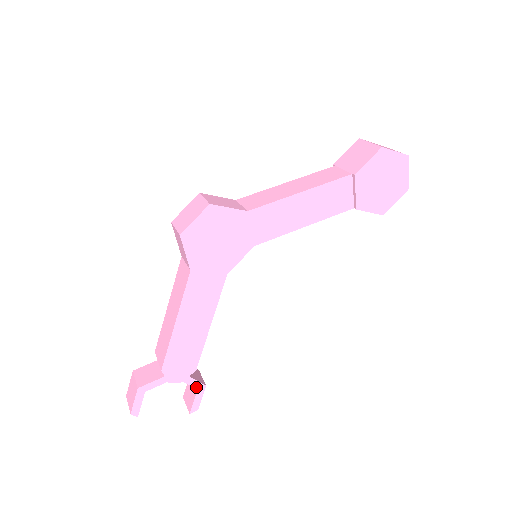
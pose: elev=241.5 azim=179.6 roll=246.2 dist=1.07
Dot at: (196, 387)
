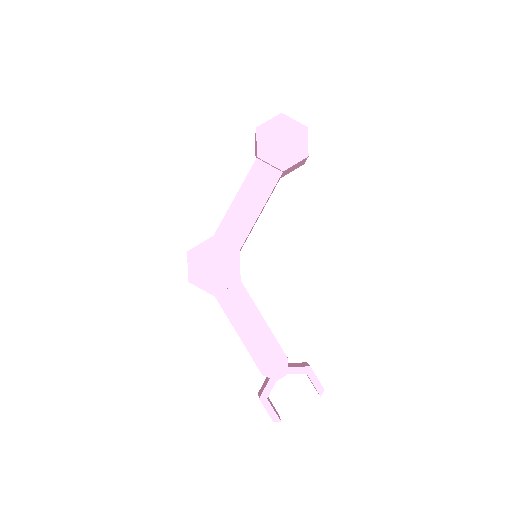
Dot at: (303, 372)
